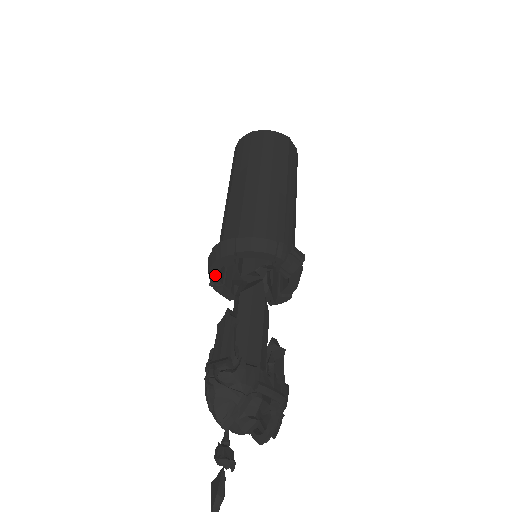
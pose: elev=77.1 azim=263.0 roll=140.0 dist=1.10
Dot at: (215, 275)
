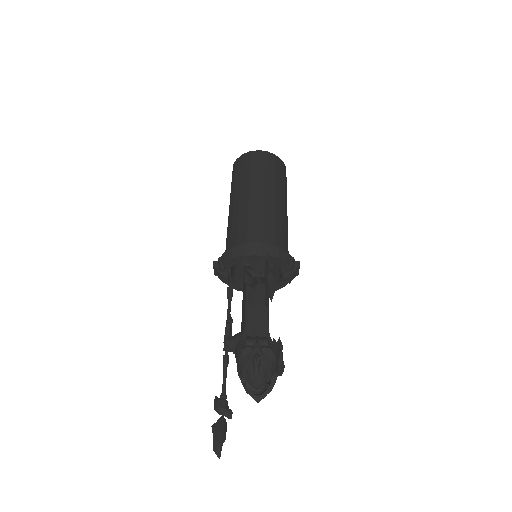
Dot at: (232, 263)
